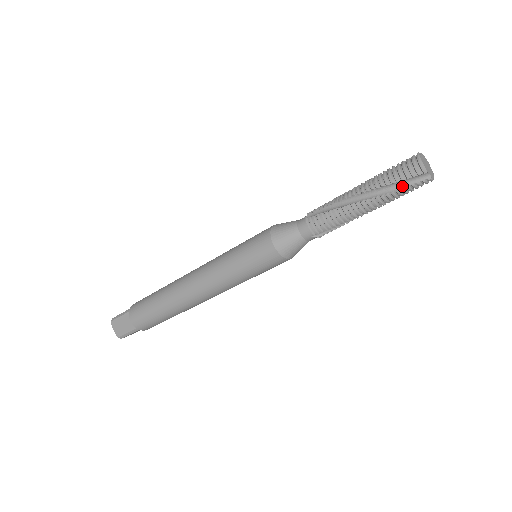
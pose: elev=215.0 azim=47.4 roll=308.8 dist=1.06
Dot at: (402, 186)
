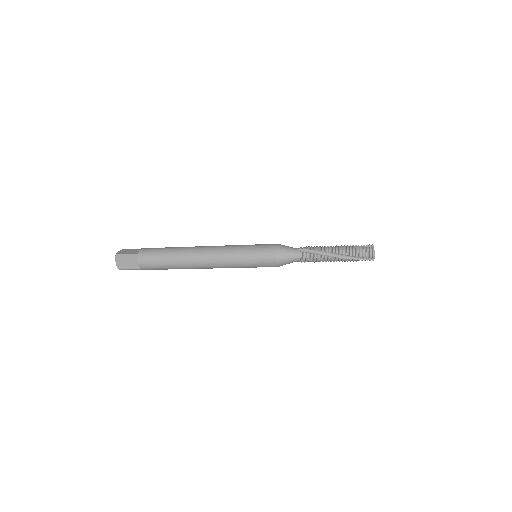
Dot at: (360, 259)
